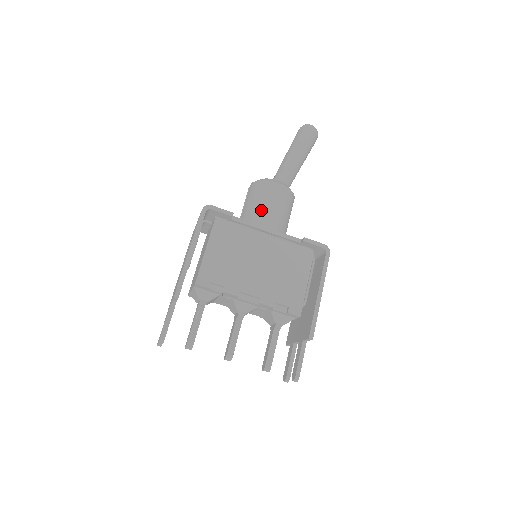
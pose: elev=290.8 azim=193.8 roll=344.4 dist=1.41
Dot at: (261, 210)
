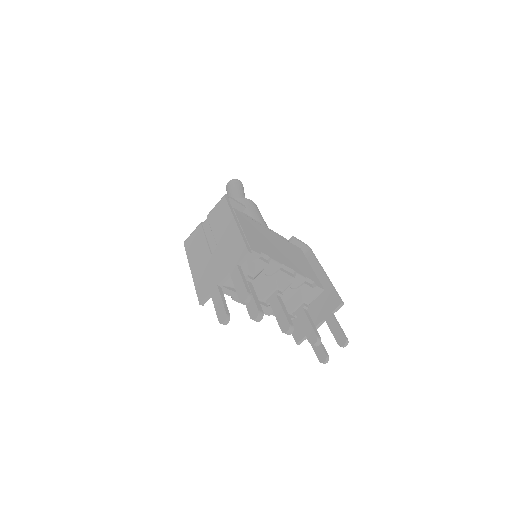
Dot at: (253, 215)
